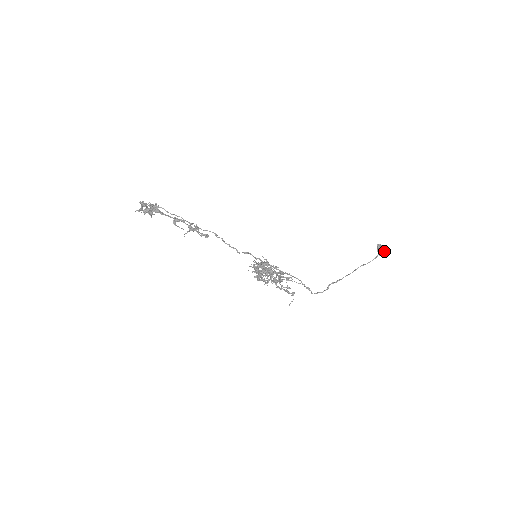
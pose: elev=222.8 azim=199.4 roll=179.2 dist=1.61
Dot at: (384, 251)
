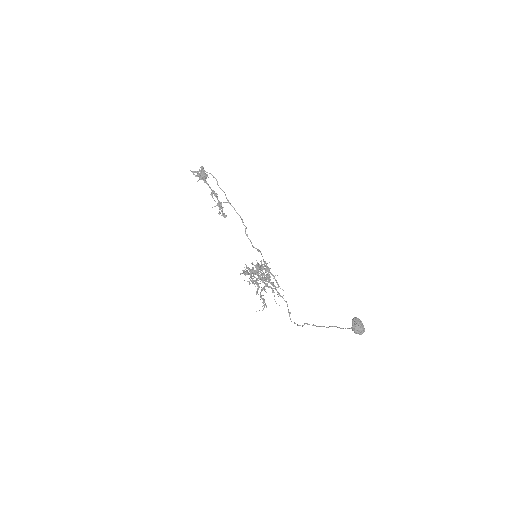
Dot at: (354, 326)
